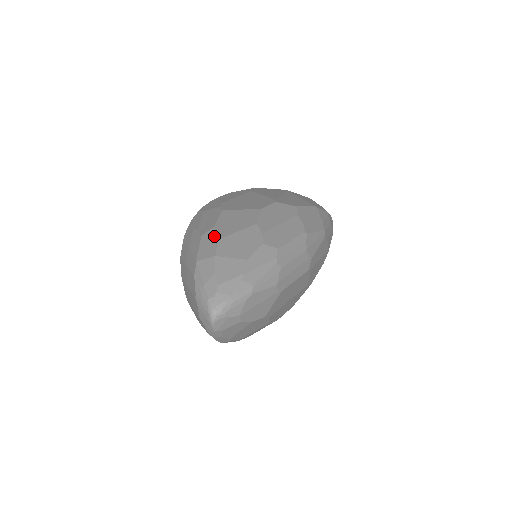
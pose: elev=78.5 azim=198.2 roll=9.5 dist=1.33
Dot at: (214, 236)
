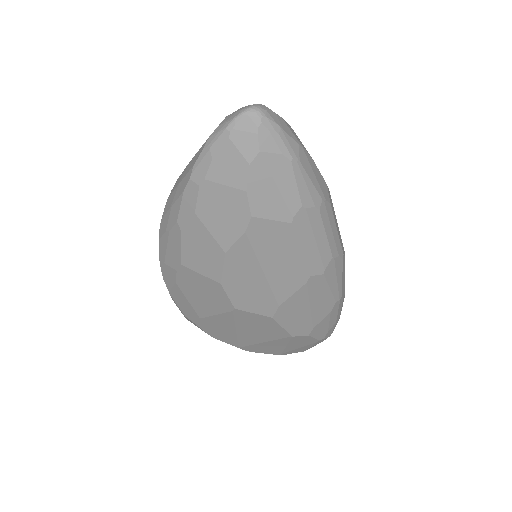
Dot at: occluded
